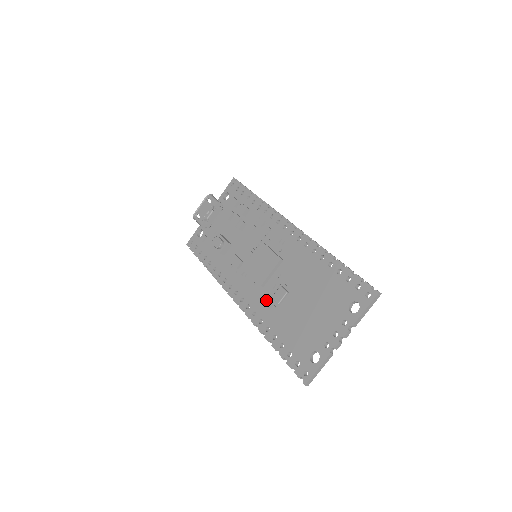
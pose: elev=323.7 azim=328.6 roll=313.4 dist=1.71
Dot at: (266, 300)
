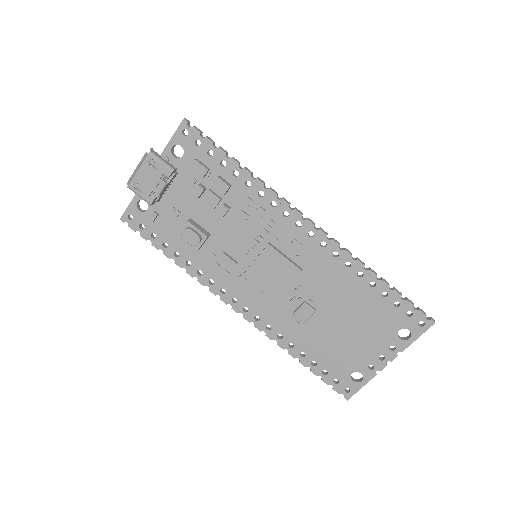
Dot at: (284, 314)
